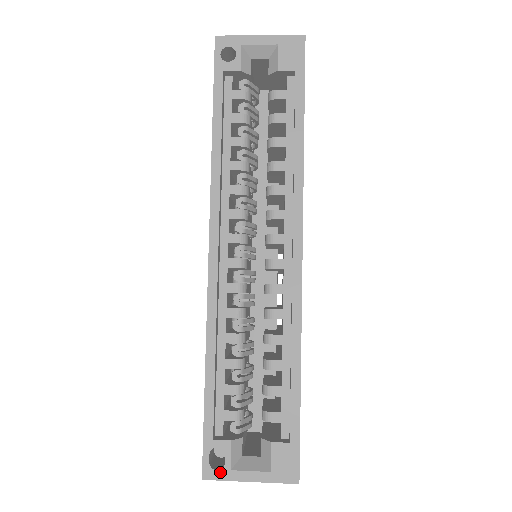
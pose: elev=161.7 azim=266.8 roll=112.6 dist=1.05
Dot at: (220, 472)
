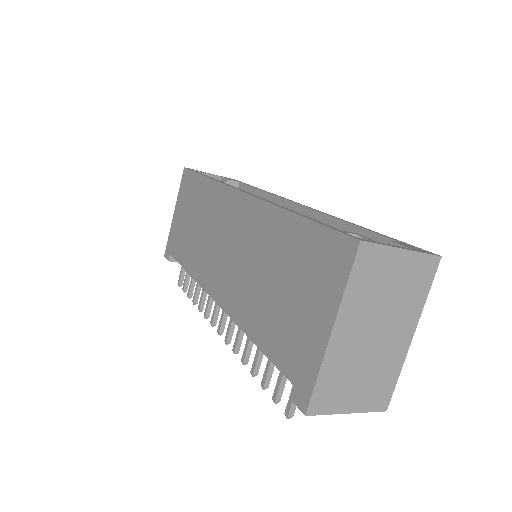
Dot at: (371, 241)
